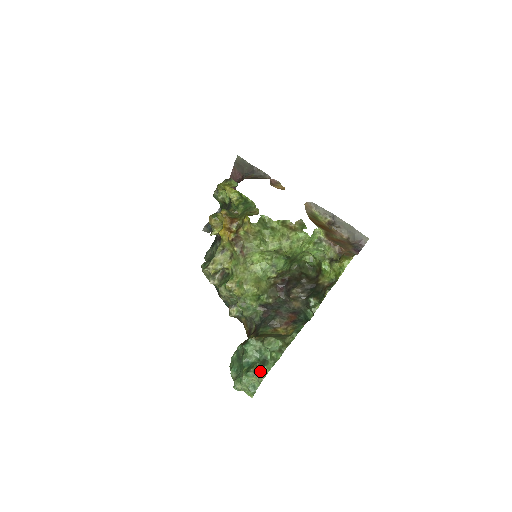
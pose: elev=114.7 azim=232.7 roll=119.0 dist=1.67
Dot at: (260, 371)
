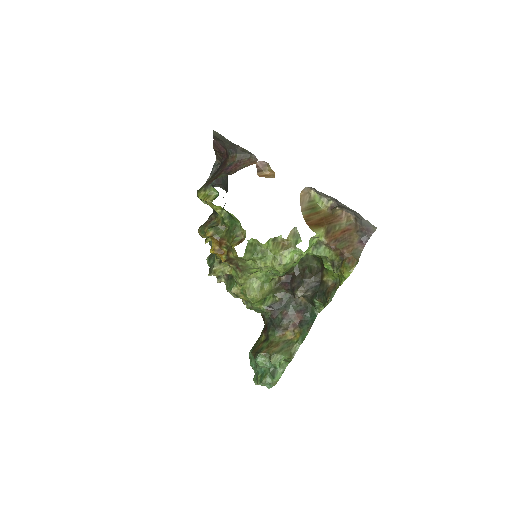
Dot at: (271, 381)
